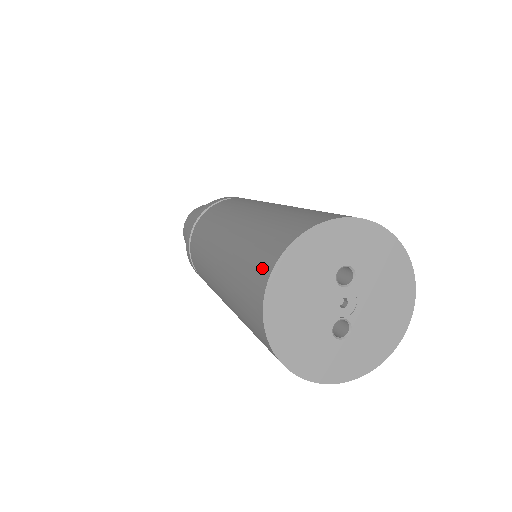
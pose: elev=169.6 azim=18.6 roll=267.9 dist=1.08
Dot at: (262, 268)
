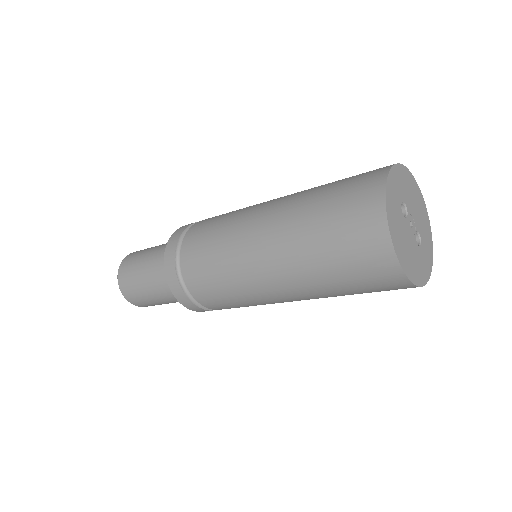
Dot at: (376, 251)
